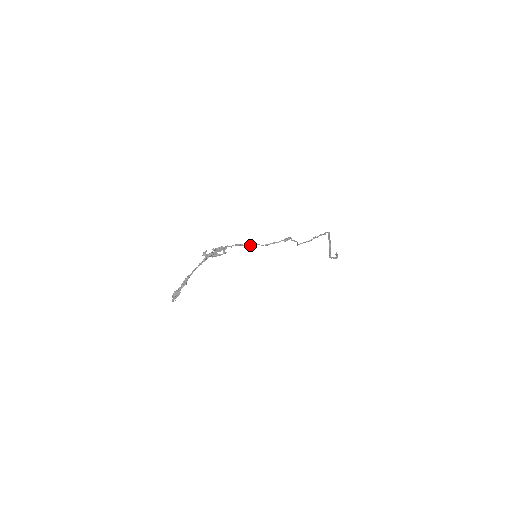
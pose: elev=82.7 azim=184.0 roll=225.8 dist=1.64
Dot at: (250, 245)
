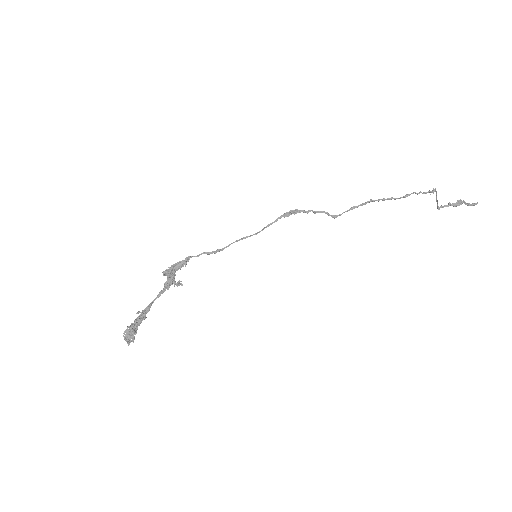
Dot at: occluded
